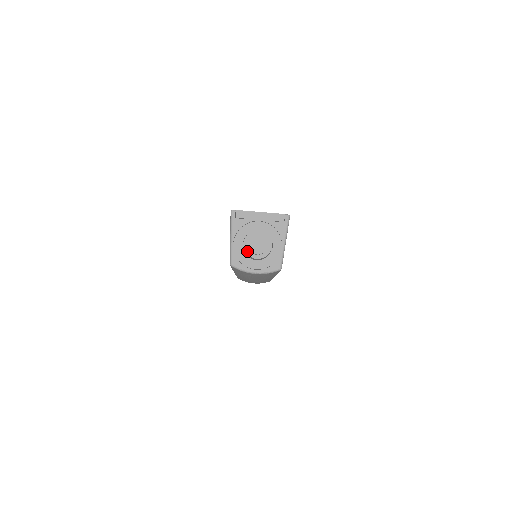
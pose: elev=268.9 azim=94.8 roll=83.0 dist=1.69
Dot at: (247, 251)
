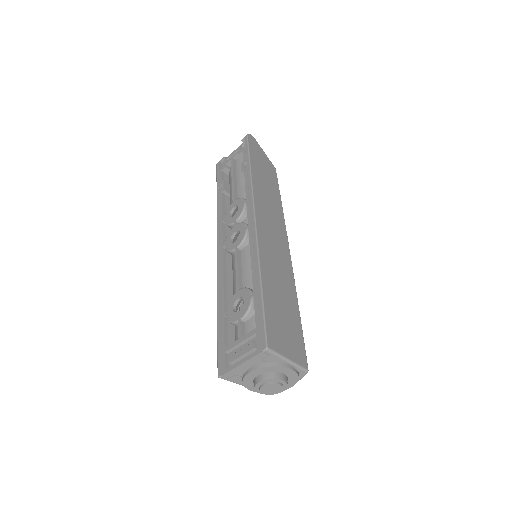
Dot at: (269, 394)
